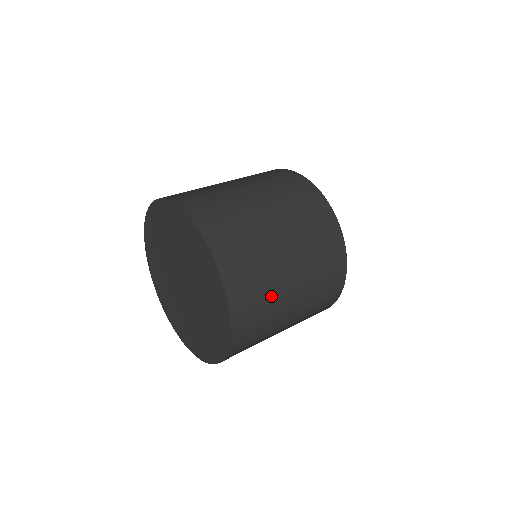
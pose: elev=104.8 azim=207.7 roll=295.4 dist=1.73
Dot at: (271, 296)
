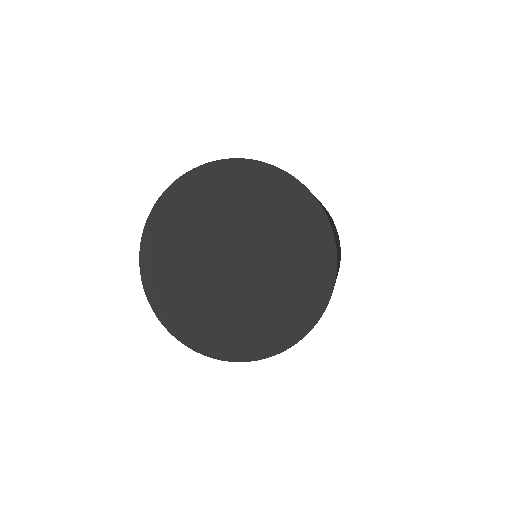
Dot at: occluded
